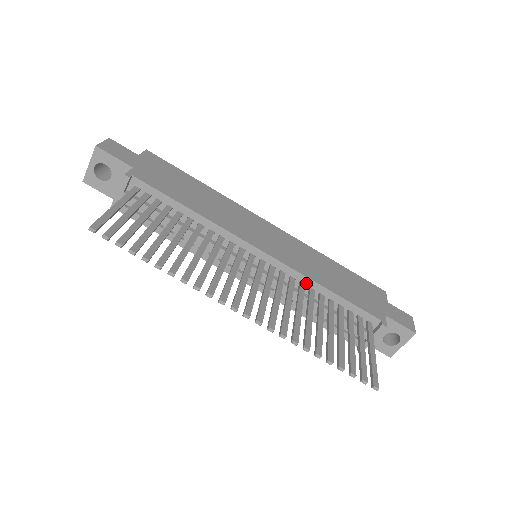
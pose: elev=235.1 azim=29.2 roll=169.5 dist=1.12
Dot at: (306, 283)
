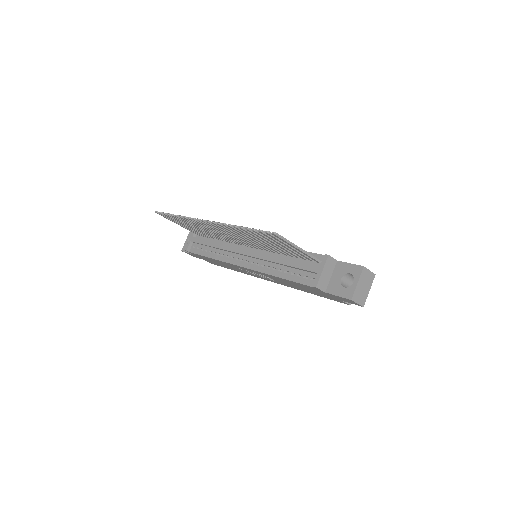
Dot at: occluded
